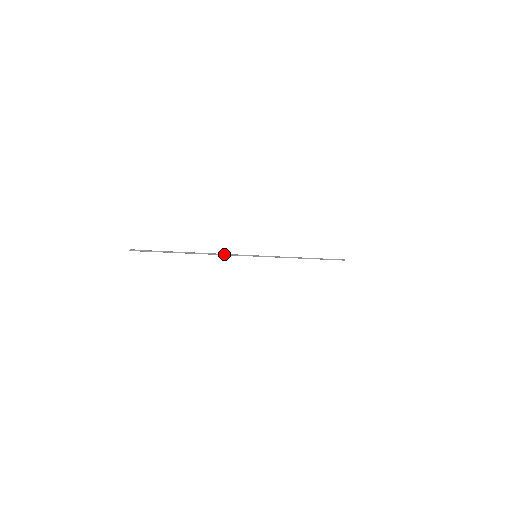
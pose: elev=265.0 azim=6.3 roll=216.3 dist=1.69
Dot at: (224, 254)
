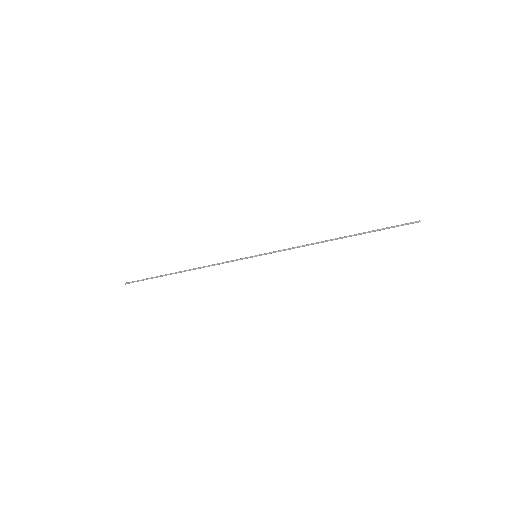
Dot at: (215, 264)
